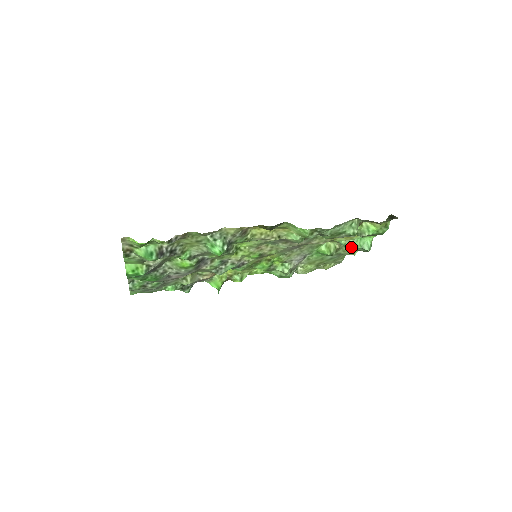
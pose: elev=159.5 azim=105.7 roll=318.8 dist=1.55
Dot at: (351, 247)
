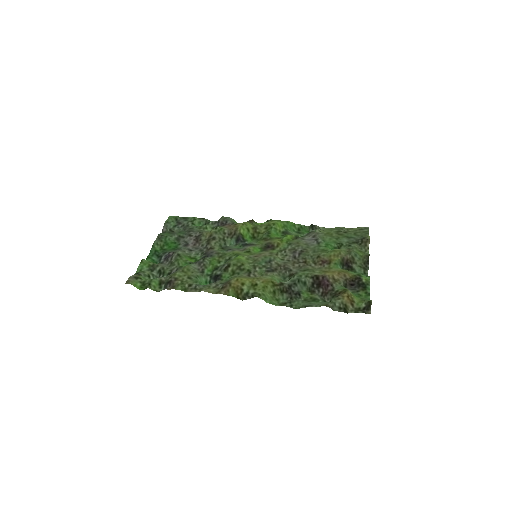
Dot at: occluded
